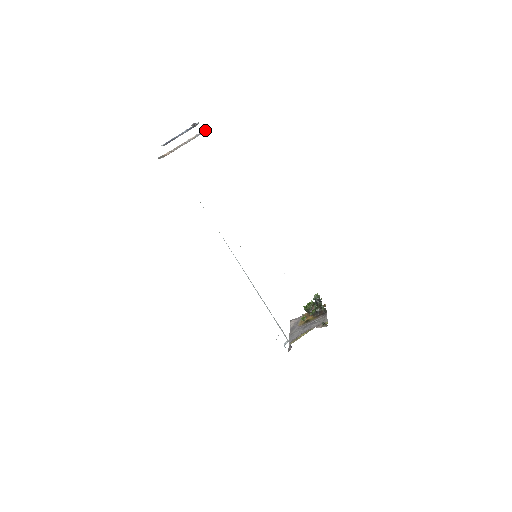
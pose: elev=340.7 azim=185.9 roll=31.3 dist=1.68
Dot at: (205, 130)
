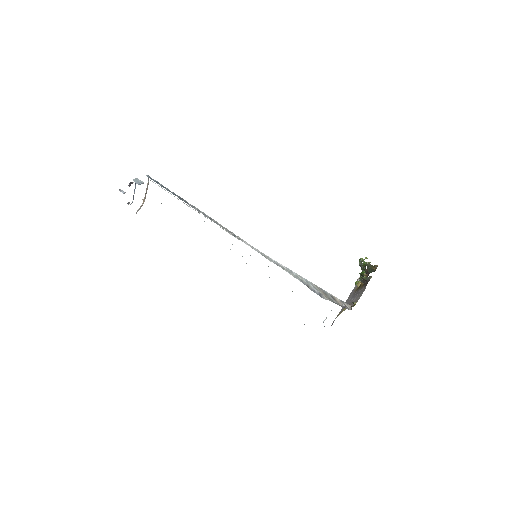
Dot at: occluded
